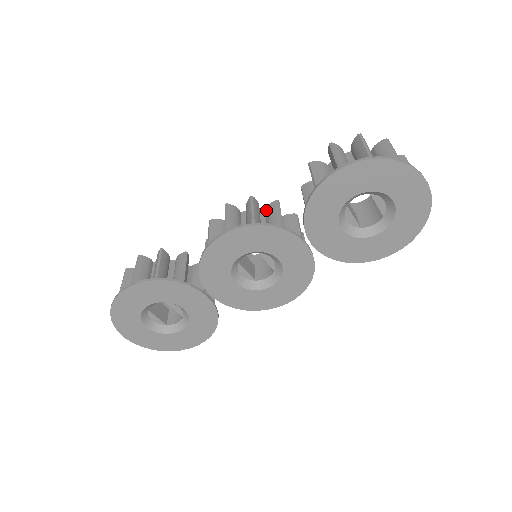
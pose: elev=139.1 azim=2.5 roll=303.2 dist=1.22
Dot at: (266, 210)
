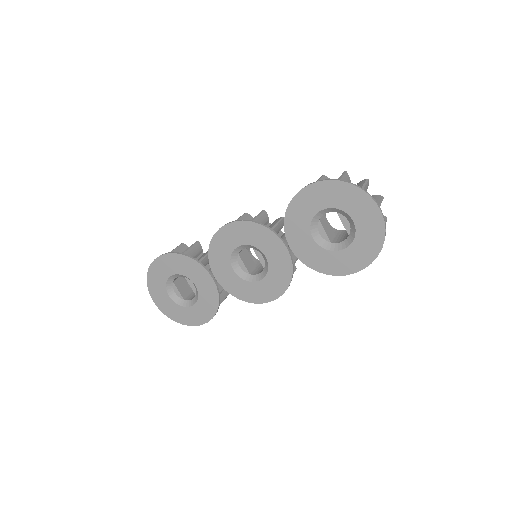
Dot at: occluded
